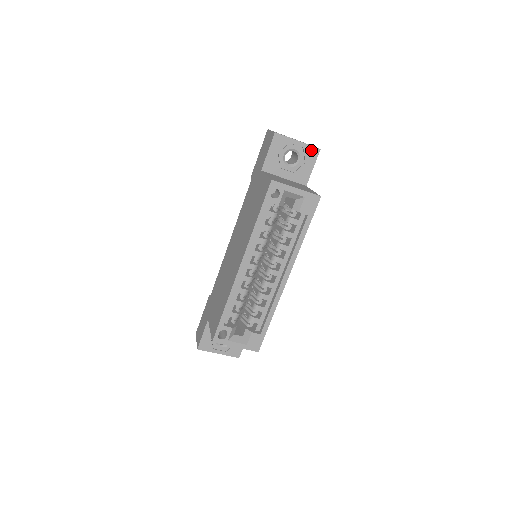
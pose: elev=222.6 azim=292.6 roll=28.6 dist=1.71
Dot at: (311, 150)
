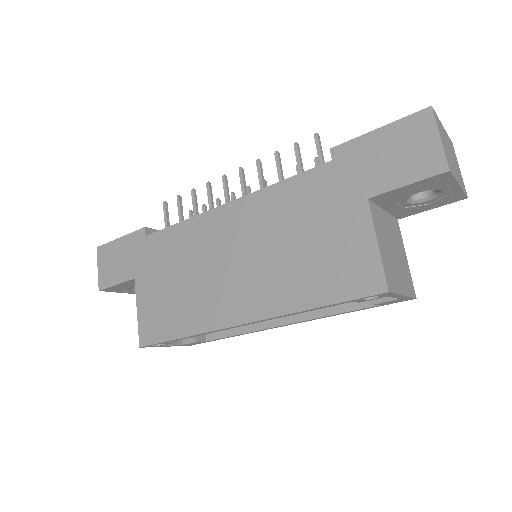
Dot at: (457, 196)
